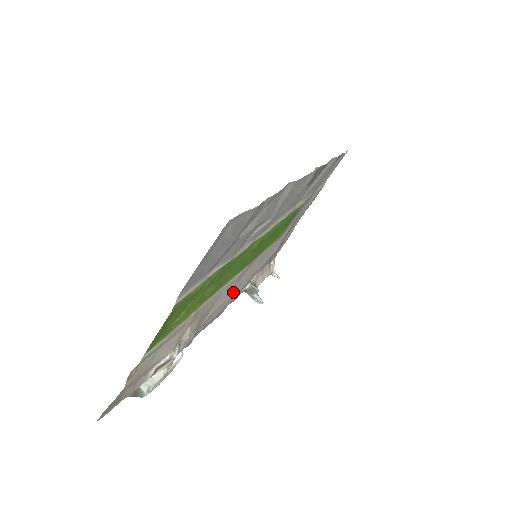
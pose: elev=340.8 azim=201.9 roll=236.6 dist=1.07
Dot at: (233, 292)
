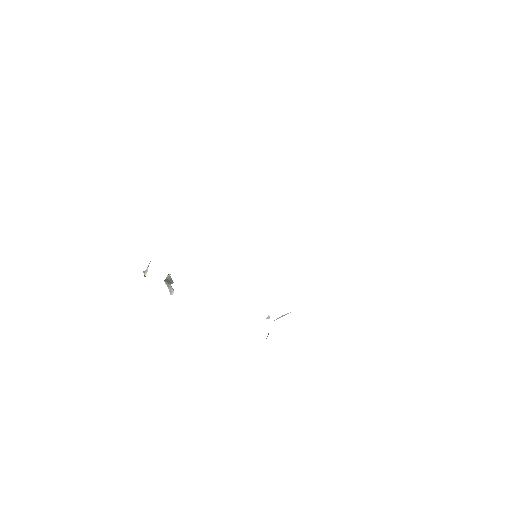
Dot at: occluded
